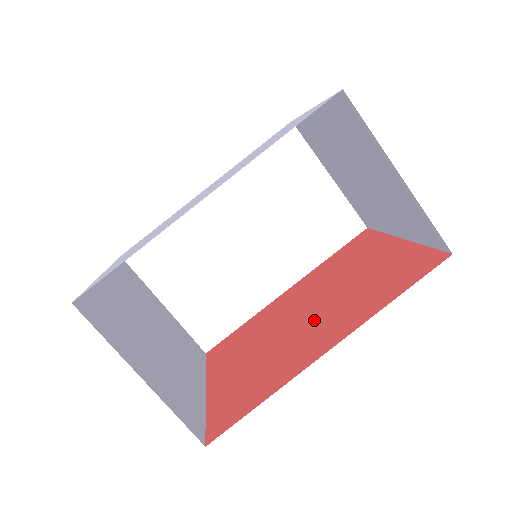
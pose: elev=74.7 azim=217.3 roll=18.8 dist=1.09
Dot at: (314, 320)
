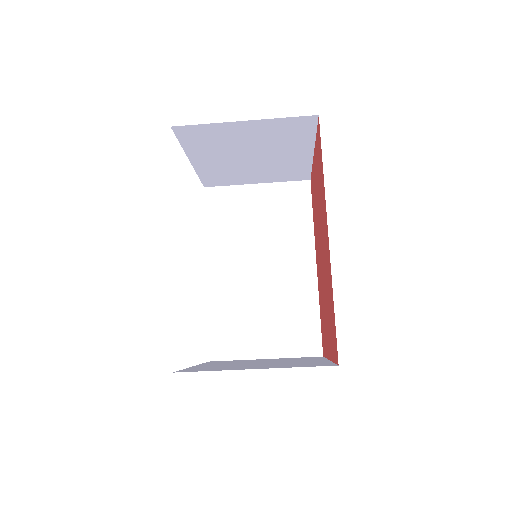
Dot at: (322, 242)
